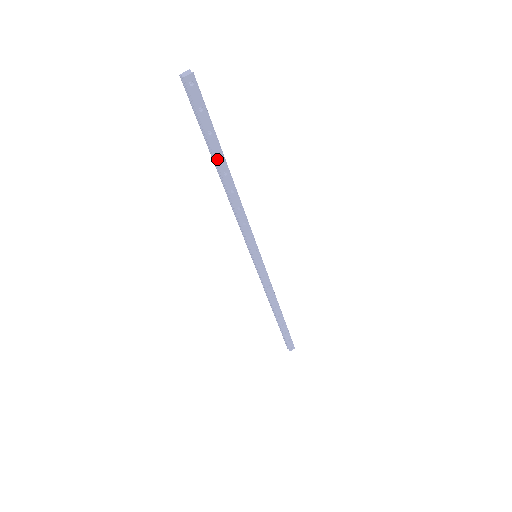
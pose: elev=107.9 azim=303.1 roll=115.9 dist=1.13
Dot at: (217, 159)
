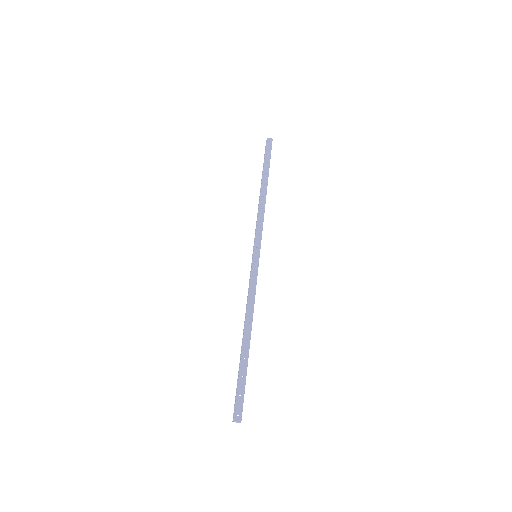
Dot at: (242, 356)
